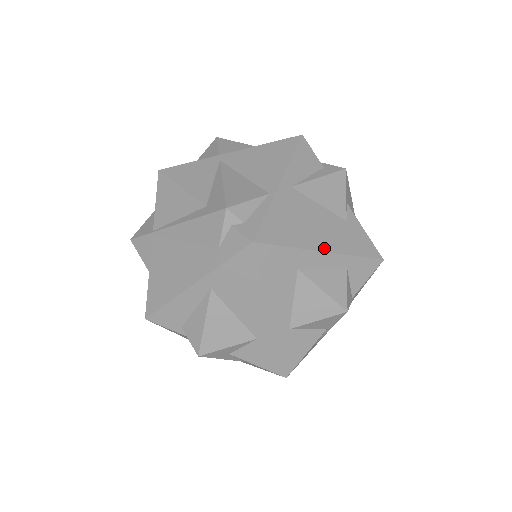
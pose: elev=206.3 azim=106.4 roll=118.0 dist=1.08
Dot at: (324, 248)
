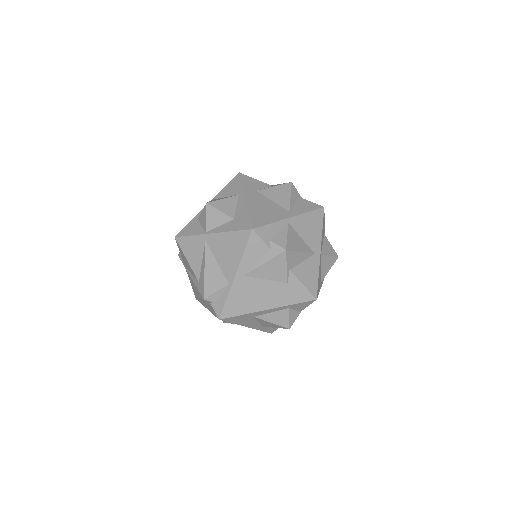
Dot at: (268, 307)
